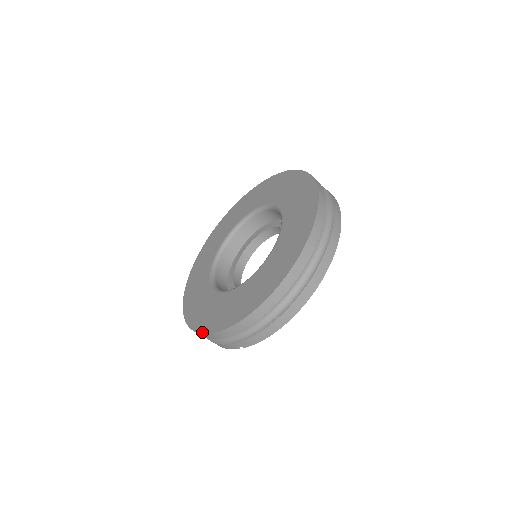
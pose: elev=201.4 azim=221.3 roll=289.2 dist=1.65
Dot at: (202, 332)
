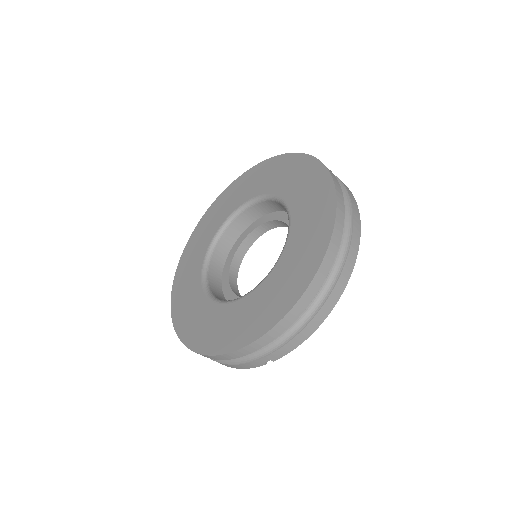
Dot at: (219, 353)
